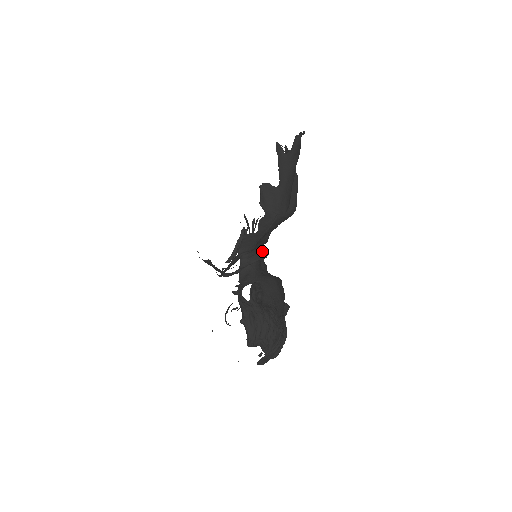
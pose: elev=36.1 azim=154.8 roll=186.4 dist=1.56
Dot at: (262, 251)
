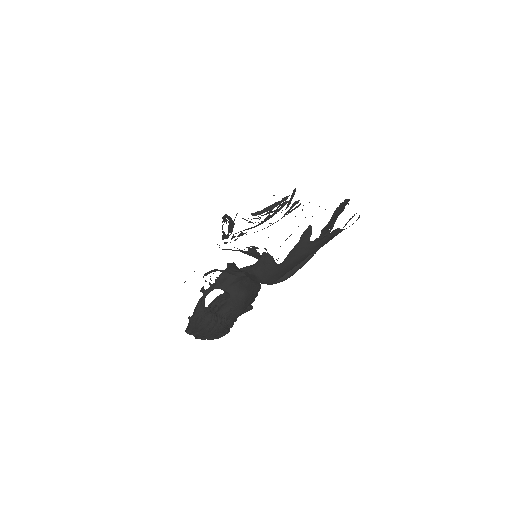
Dot at: occluded
